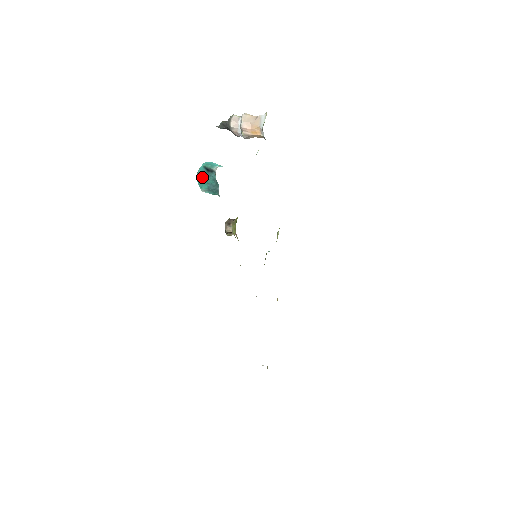
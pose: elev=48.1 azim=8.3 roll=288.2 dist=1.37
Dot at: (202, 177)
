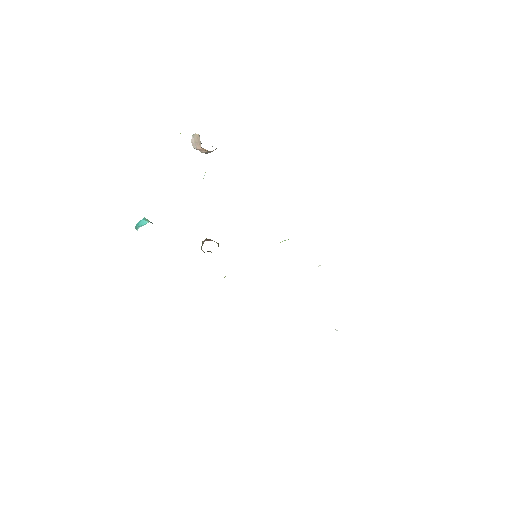
Dot at: occluded
